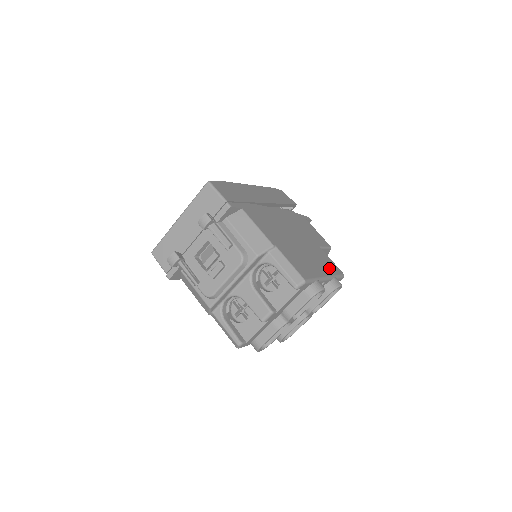
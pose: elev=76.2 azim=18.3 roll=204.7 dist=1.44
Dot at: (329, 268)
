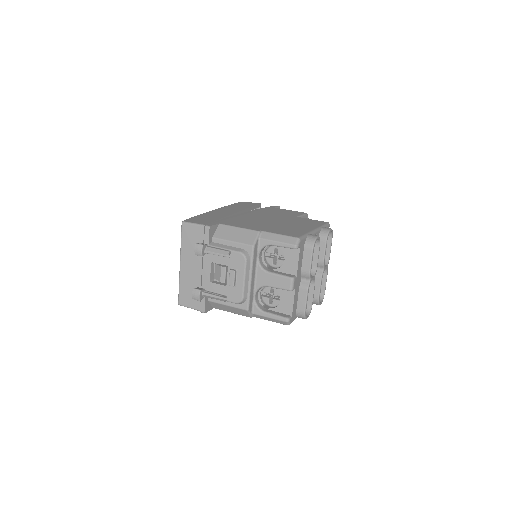
Dot at: (313, 224)
